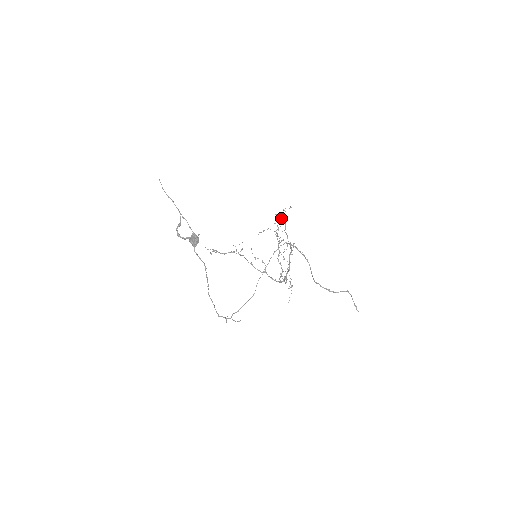
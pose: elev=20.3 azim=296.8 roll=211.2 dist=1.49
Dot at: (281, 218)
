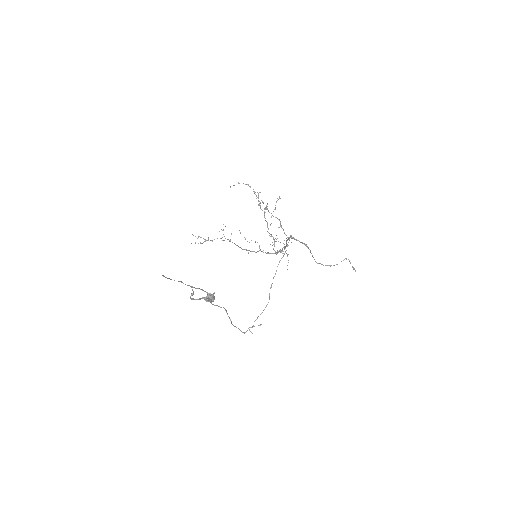
Dot at: occluded
